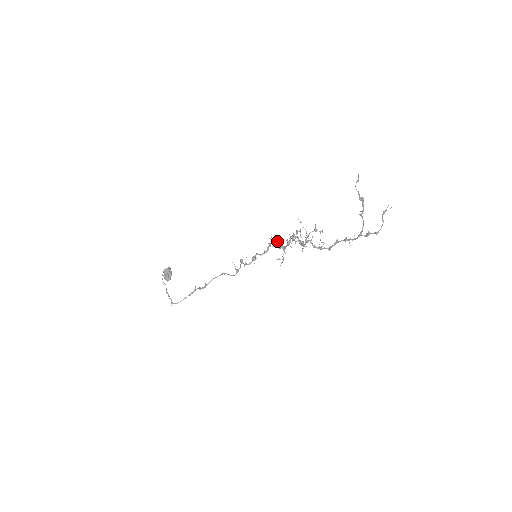
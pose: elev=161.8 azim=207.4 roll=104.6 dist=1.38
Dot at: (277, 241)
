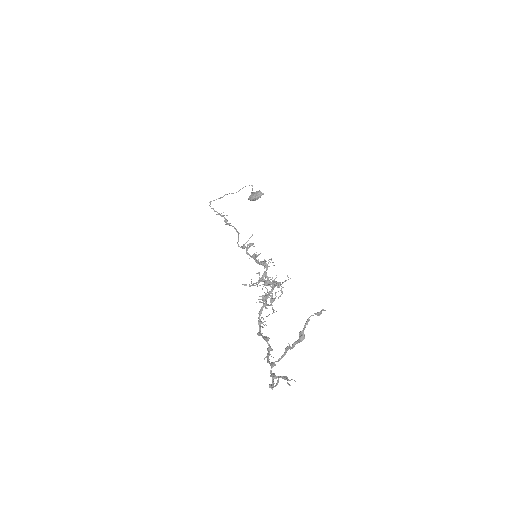
Dot at: (267, 267)
